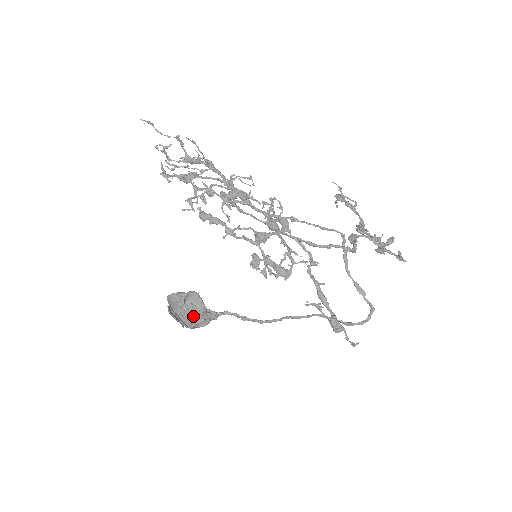
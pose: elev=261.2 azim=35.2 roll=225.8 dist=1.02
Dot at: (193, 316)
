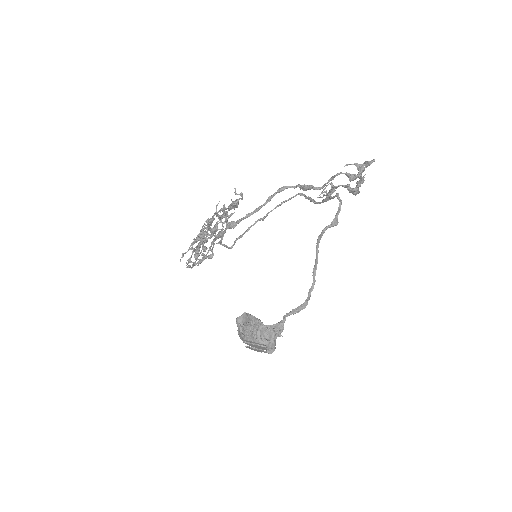
Dot at: (251, 330)
